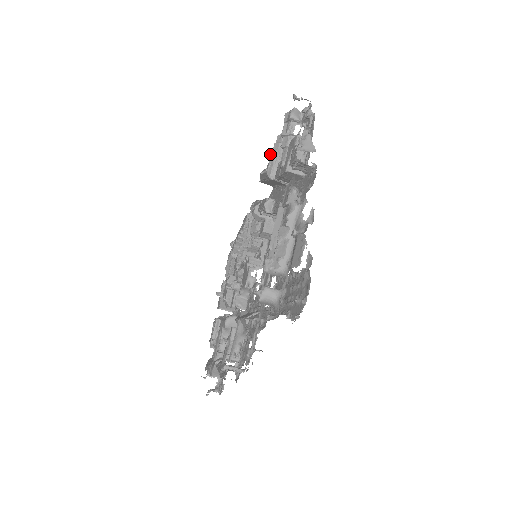
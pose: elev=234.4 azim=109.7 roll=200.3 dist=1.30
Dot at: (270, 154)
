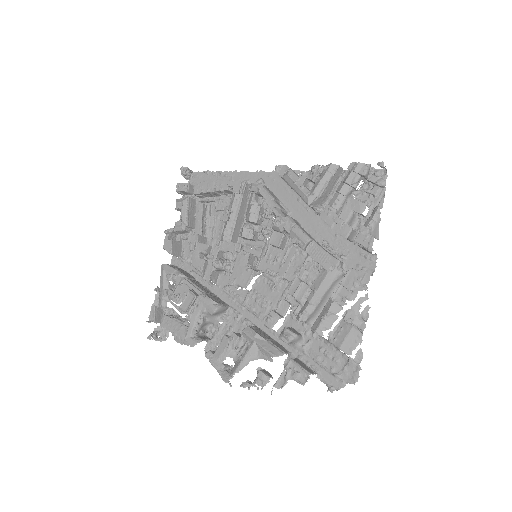
Dot at: (312, 171)
